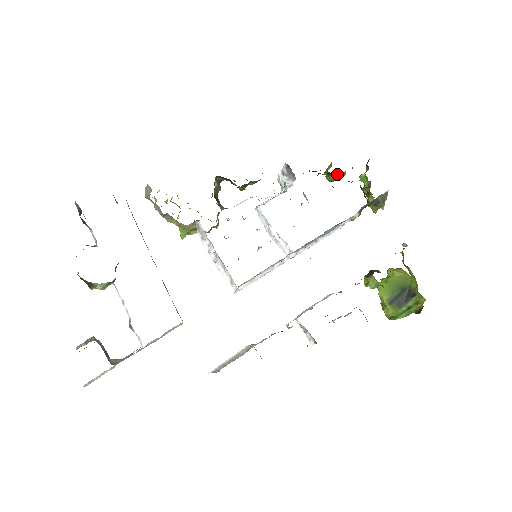
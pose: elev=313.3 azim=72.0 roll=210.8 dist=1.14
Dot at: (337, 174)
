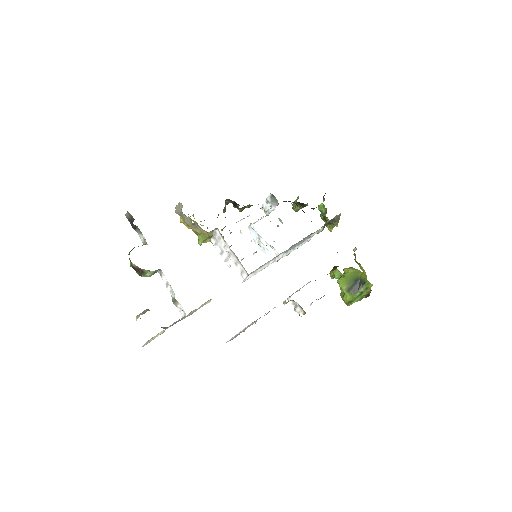
Dot at: (303, 204)
